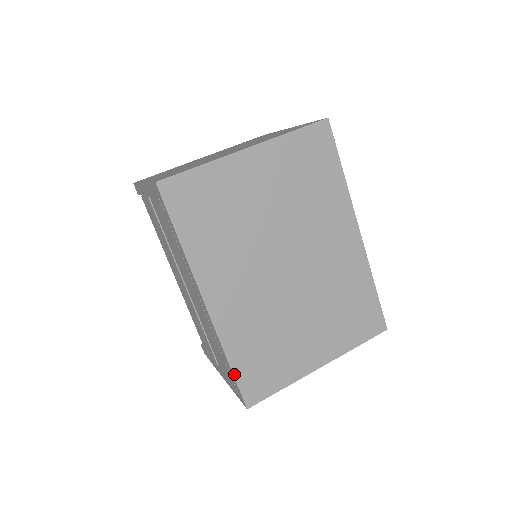
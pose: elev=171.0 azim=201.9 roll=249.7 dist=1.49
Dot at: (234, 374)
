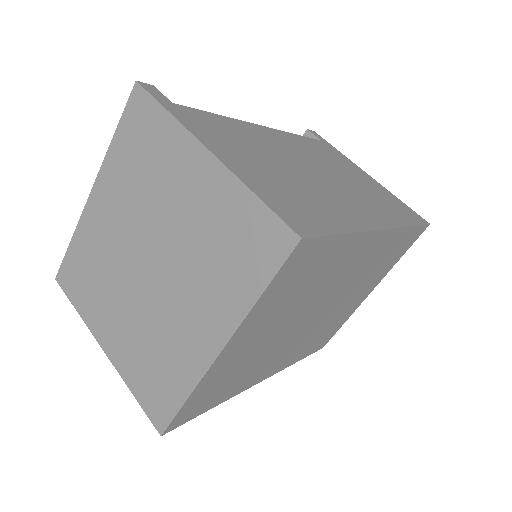
Dot at: (305, 357)
